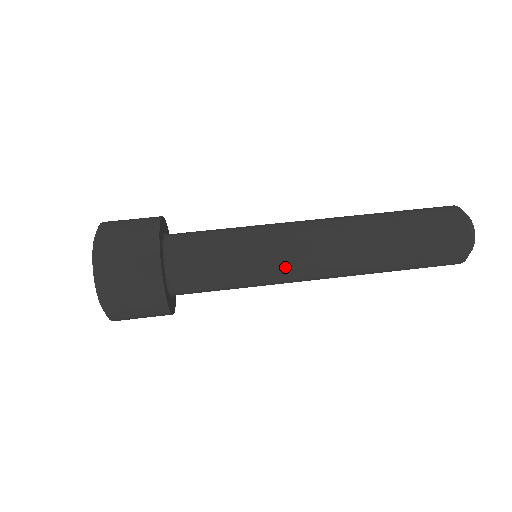
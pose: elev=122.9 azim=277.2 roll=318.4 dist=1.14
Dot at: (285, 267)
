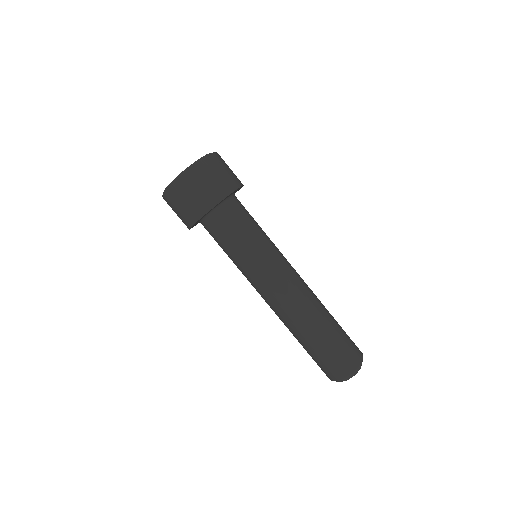
Dot at: (253, 282)
